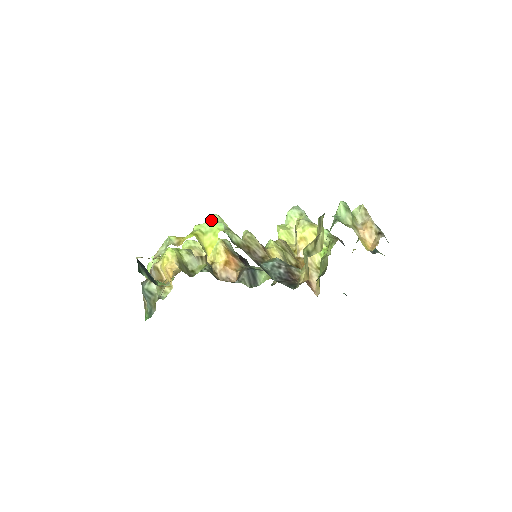
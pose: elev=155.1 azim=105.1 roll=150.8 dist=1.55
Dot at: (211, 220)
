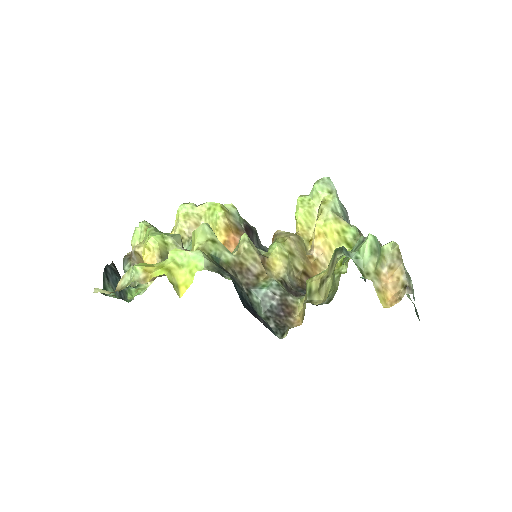
Dot at: (198, 229)
